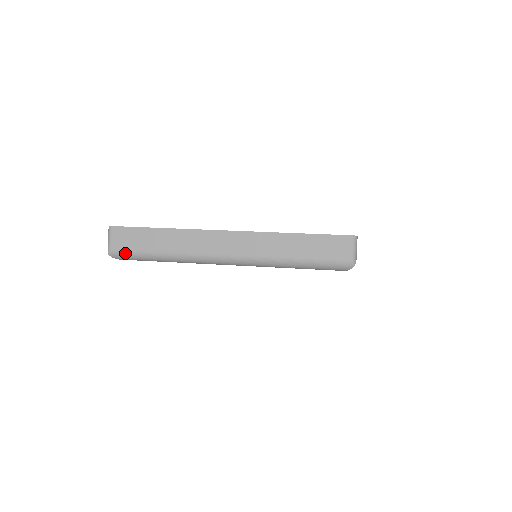
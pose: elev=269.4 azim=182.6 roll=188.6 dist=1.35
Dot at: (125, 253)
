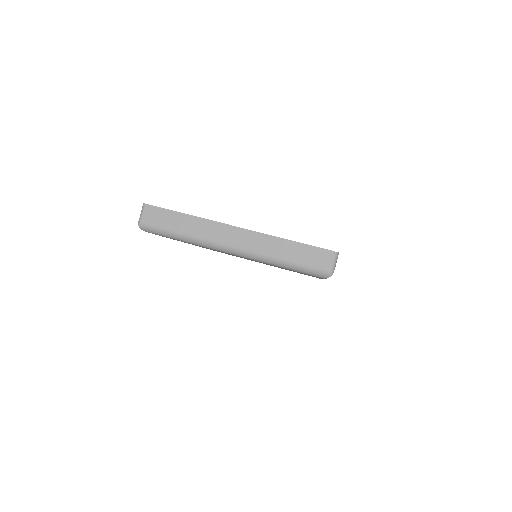
Dot at: (152, 227)
